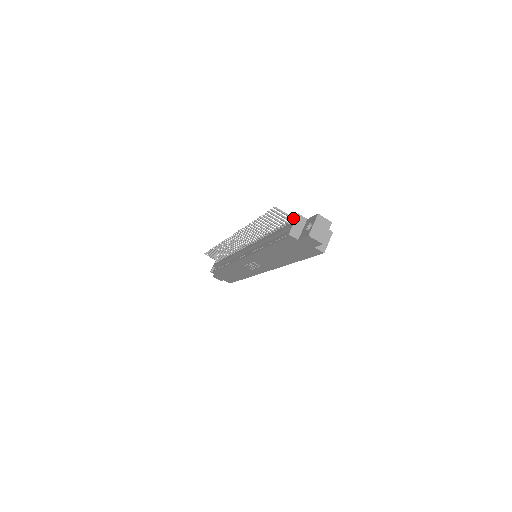
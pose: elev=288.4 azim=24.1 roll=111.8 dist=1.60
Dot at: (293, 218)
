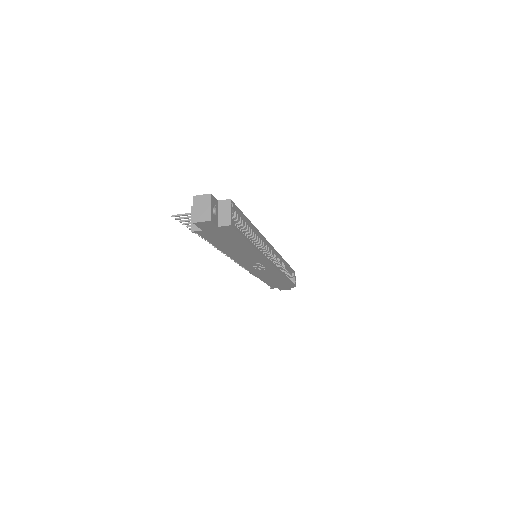
Dot at: occluded
